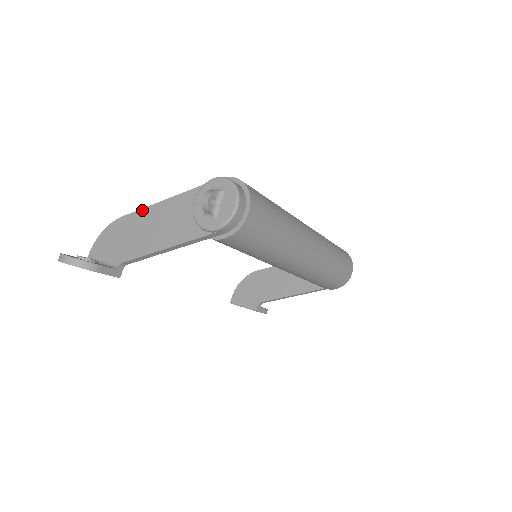
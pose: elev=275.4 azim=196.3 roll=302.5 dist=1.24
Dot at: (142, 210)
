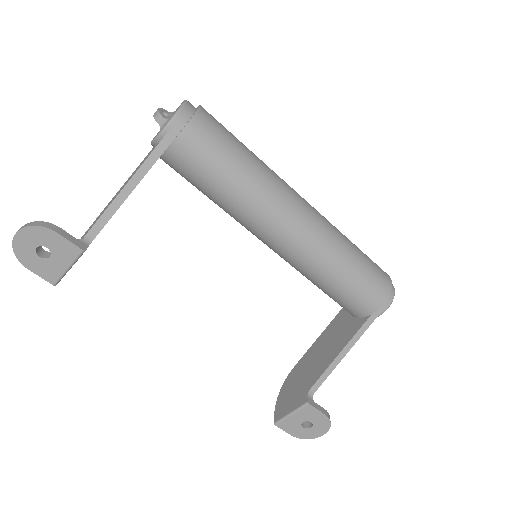
Dot at: (110, 201)
